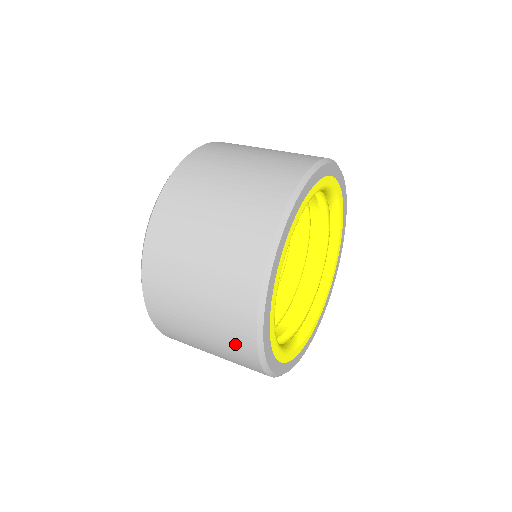
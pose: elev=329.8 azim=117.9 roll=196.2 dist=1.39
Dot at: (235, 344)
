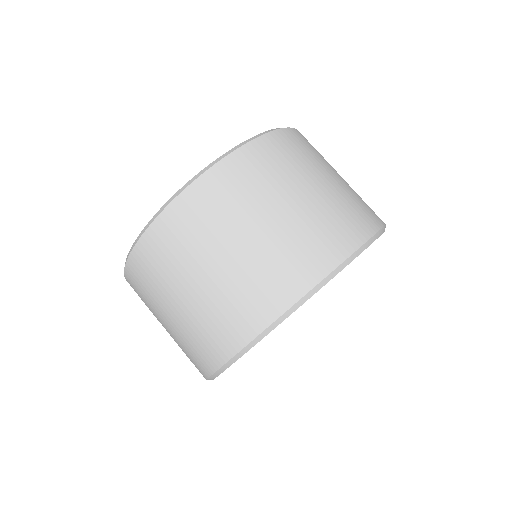
Dot at: occluded
